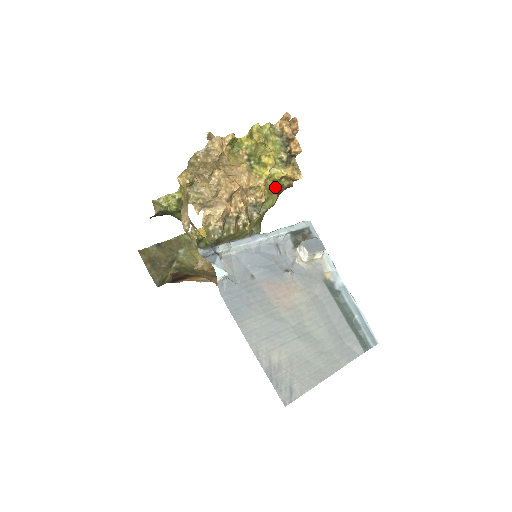
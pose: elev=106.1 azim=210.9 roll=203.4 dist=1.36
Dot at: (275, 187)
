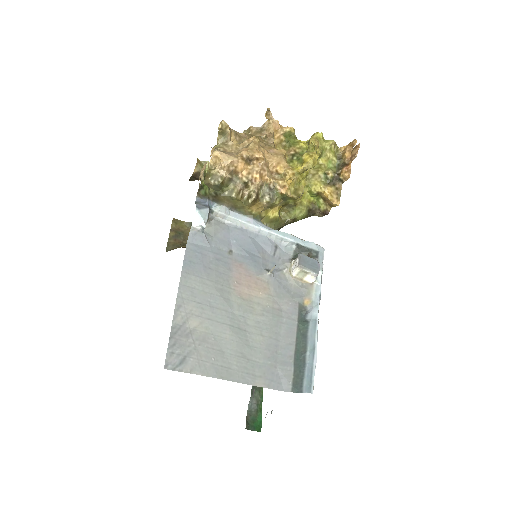
Dot at: (310, 203)
